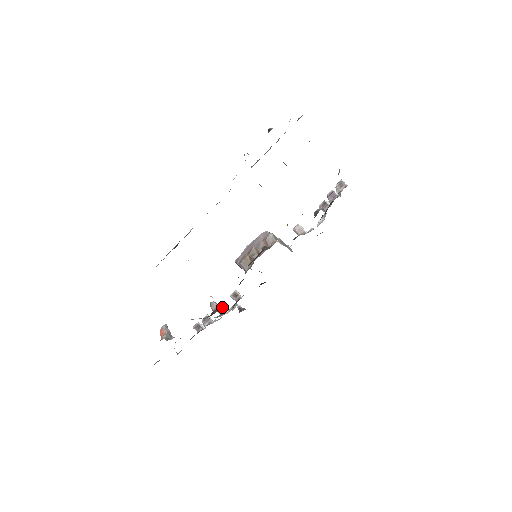
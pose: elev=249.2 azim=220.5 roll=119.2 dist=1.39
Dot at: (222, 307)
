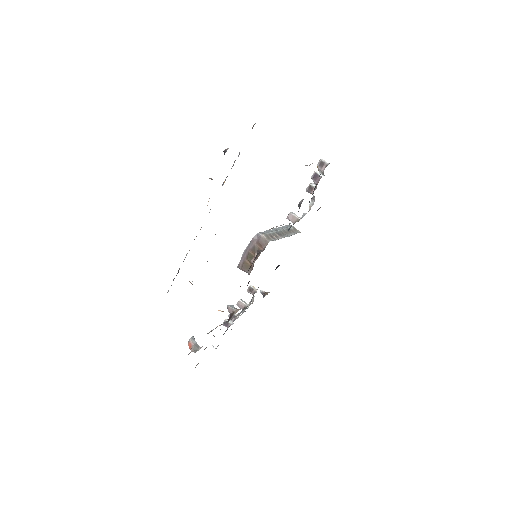
Dot at: (238, 309)
